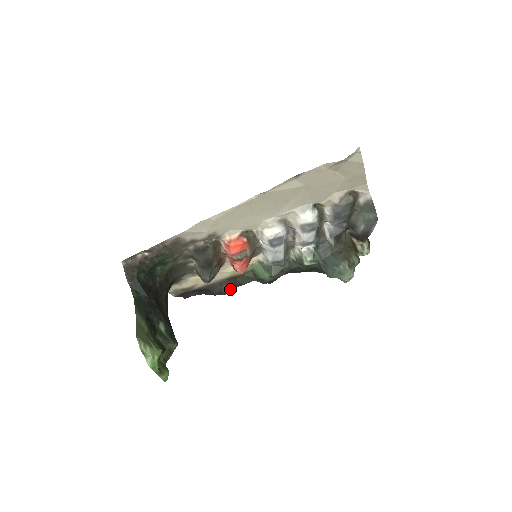
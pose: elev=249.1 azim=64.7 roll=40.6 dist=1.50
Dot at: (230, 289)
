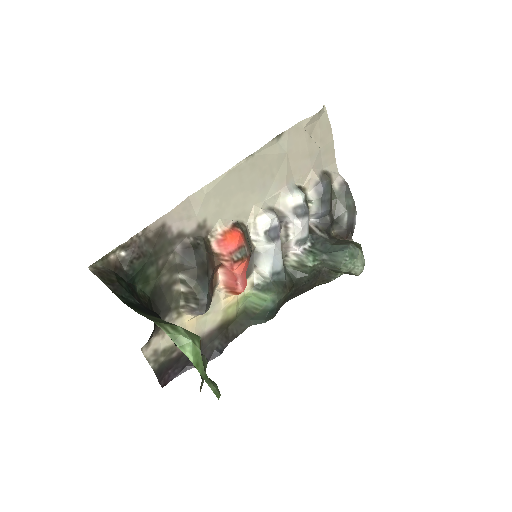
Dot at: (223, 347)
